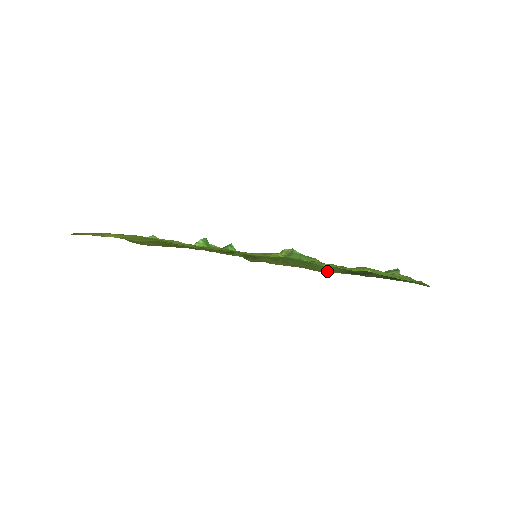
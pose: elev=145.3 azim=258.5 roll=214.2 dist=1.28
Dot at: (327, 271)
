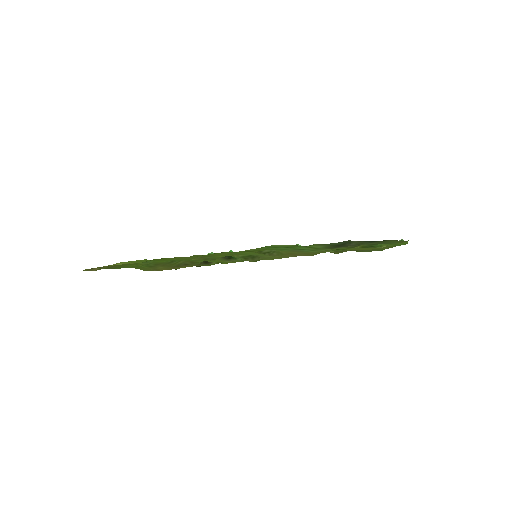
Dot at: (314, 251)
